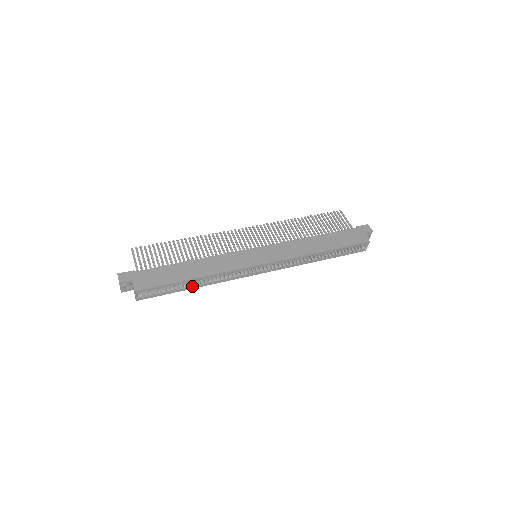
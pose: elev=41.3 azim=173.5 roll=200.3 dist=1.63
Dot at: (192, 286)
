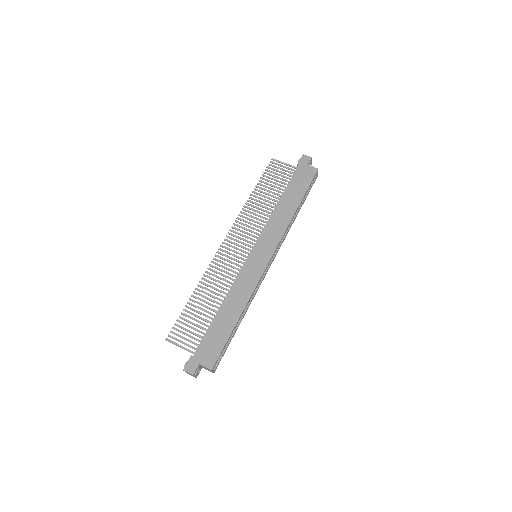
Dot at: (239, 323)
